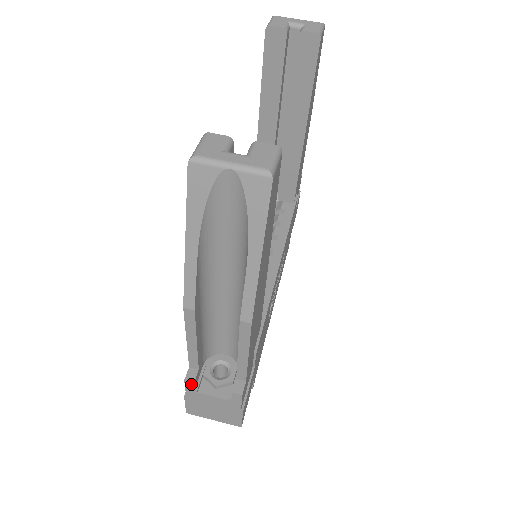
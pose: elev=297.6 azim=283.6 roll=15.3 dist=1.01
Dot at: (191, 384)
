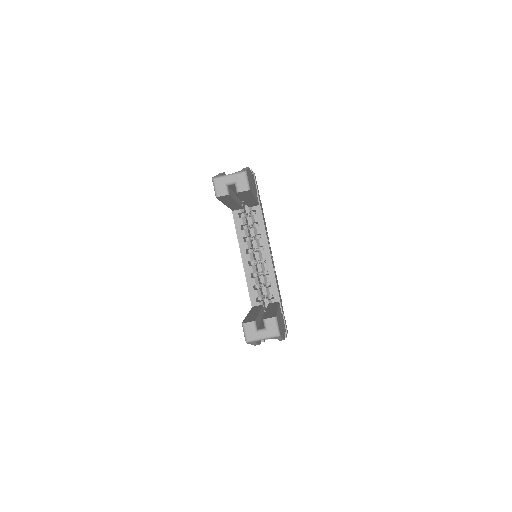
Dot at: occluded
